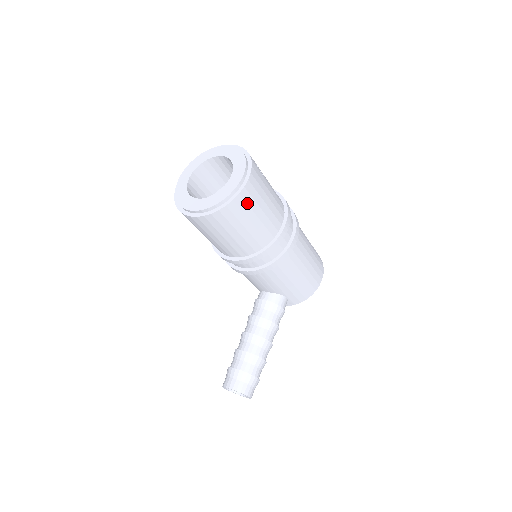
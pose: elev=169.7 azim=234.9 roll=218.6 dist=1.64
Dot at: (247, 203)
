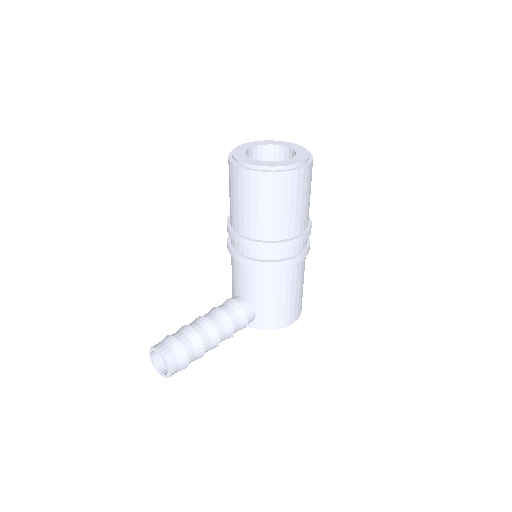
Dot at: (291, 185)
